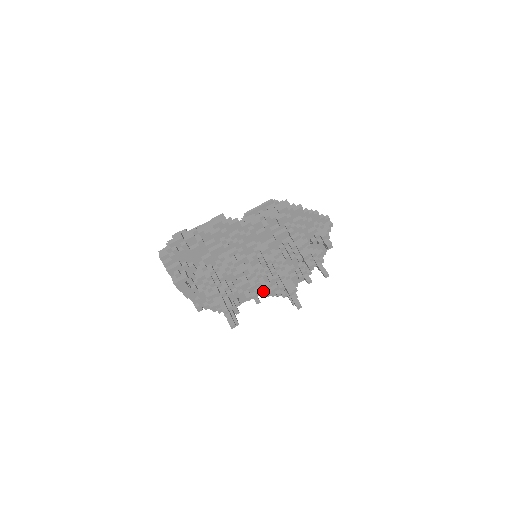
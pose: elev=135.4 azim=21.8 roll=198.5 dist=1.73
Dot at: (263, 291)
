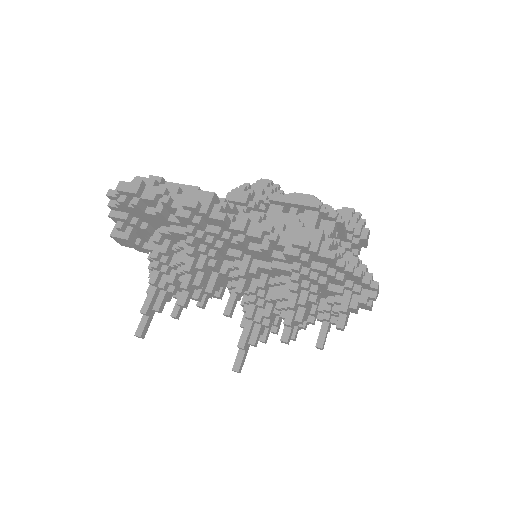
Dot at: occluded
